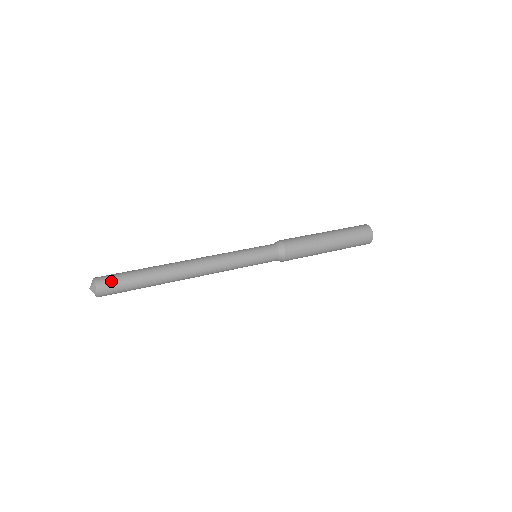
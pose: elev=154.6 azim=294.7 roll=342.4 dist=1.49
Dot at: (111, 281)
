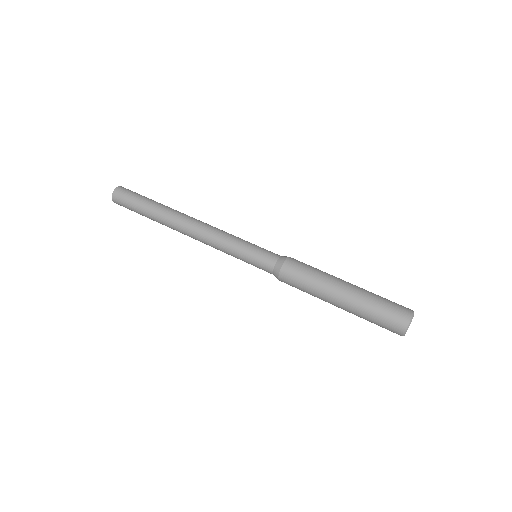
Dot at: (123, 199)
